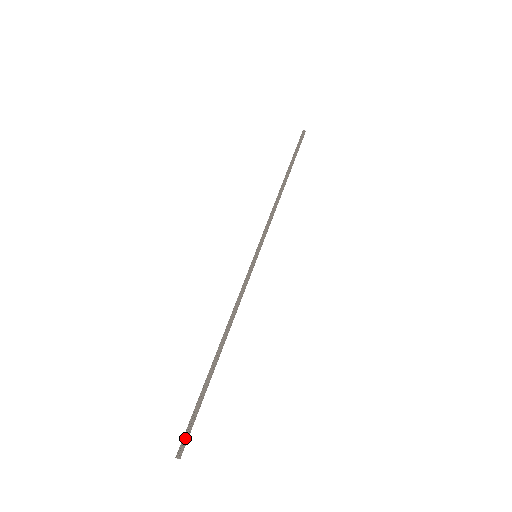
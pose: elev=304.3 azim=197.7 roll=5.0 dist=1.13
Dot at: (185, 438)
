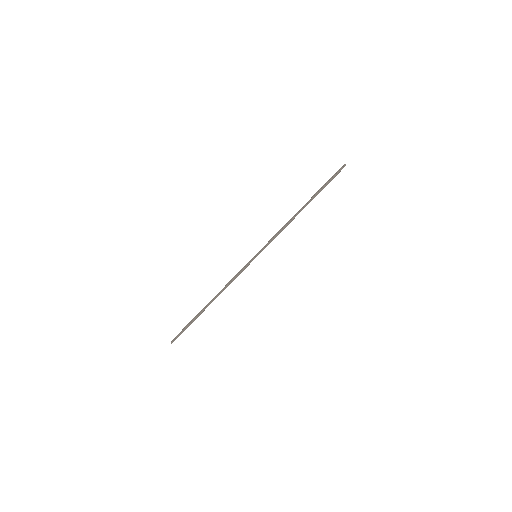
Dot at: (177, 336)
